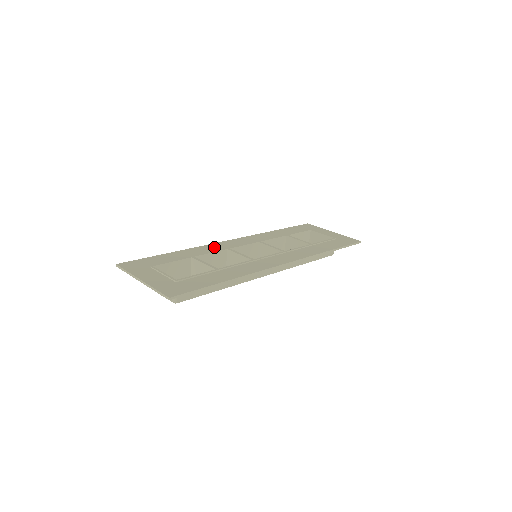
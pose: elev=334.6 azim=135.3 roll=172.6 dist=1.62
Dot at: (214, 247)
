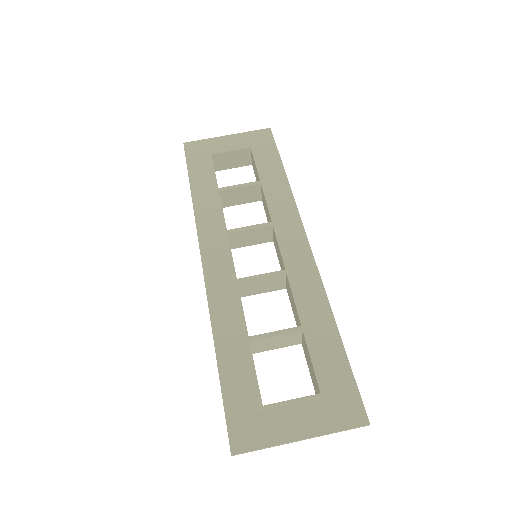
Dot at: (221, 295)
